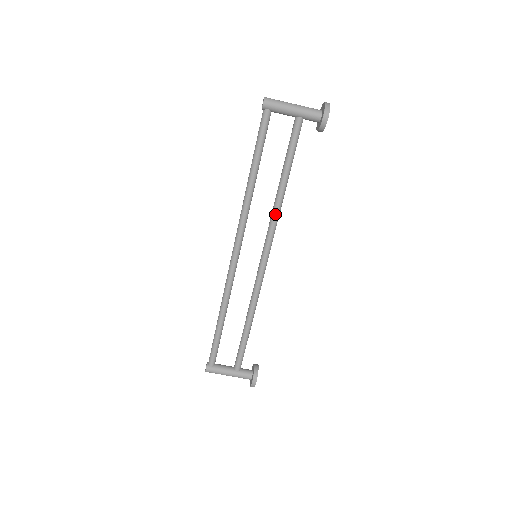
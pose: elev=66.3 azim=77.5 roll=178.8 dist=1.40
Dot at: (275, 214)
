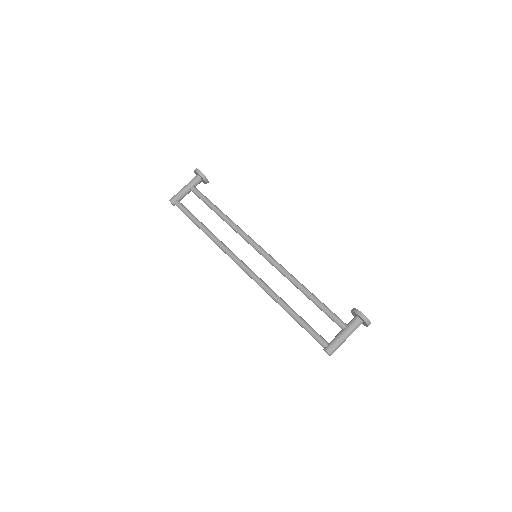
Dot at: (235, 227)
